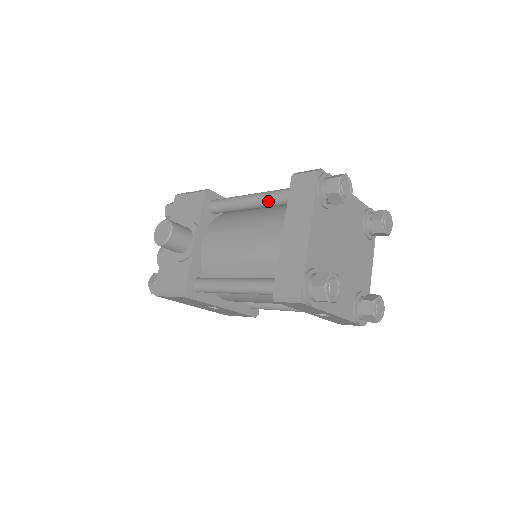
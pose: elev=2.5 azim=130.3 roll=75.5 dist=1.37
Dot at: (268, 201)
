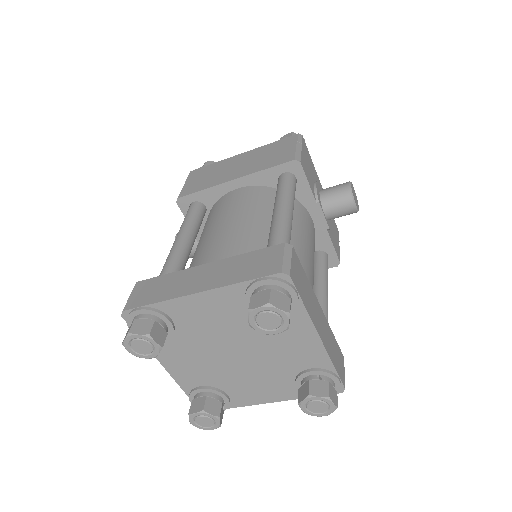
Dot at: occluded
